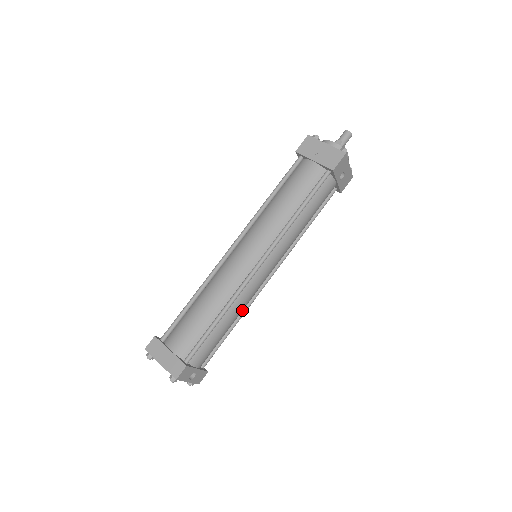
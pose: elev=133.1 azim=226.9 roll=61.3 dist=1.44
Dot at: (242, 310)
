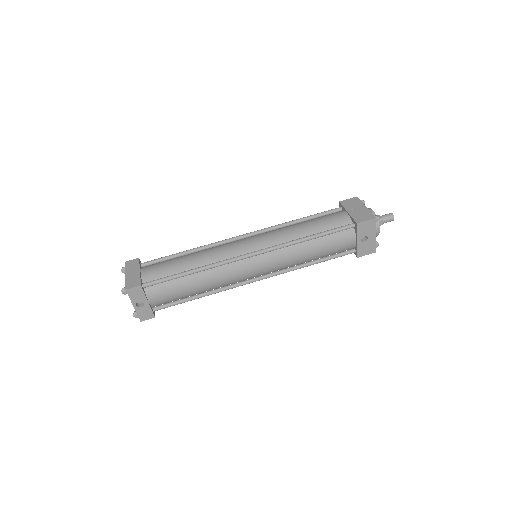
Dot at: (215, 286)
